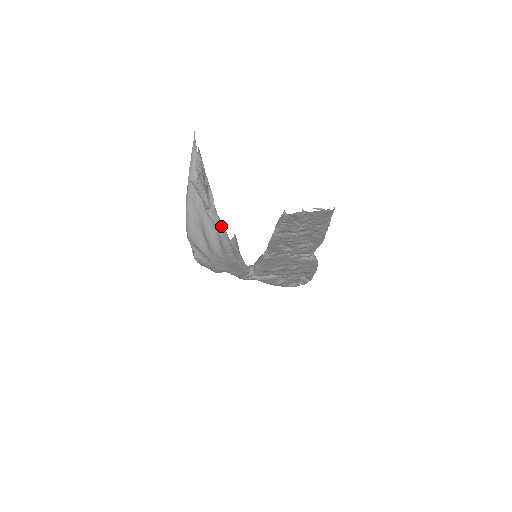
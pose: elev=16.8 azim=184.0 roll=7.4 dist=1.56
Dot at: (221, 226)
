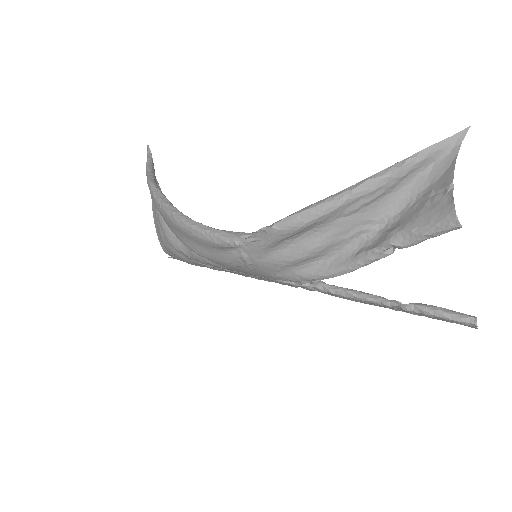
Dot at: (365, 265)
